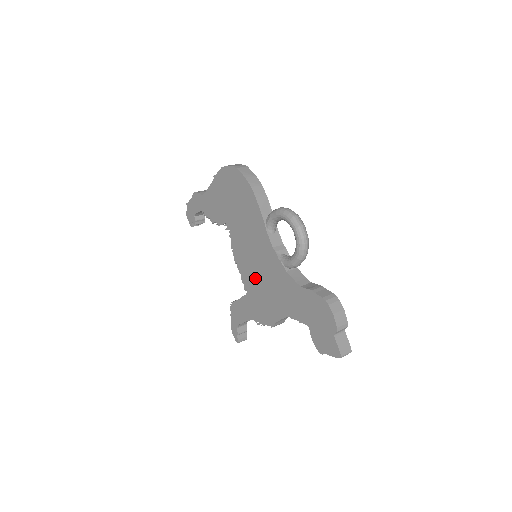
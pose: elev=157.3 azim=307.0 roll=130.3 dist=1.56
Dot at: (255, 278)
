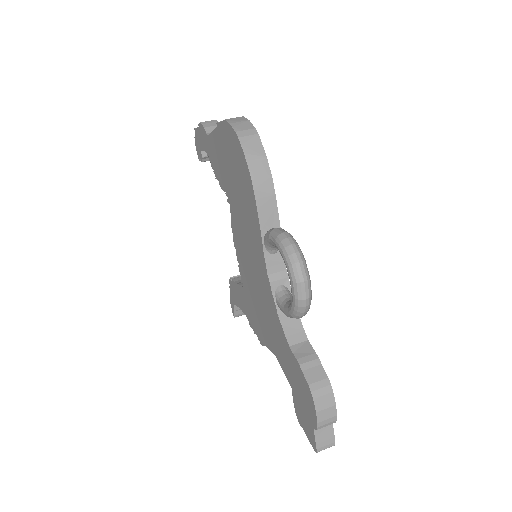
Dot at: (250, 283)
